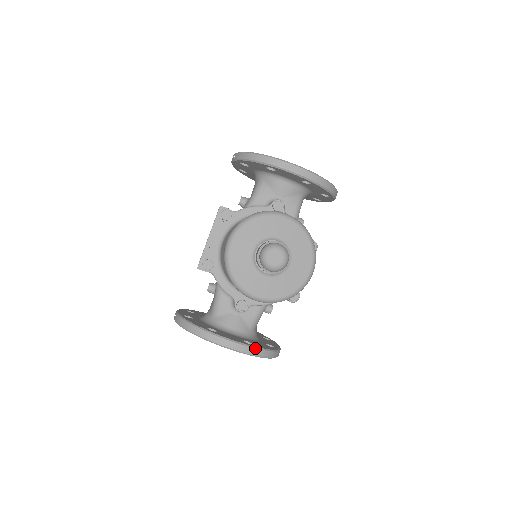
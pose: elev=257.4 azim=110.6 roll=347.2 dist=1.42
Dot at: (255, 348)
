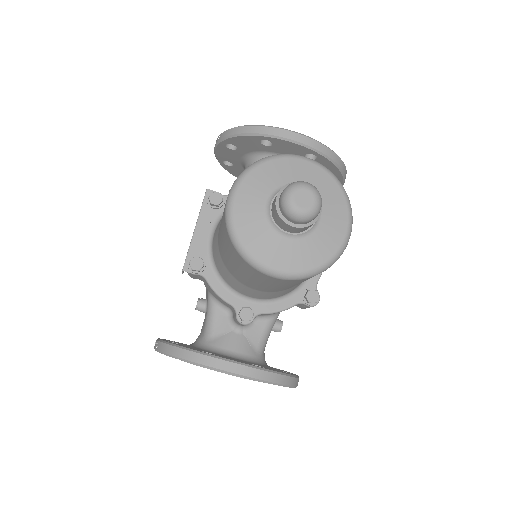
Dot at: (269, 371)
